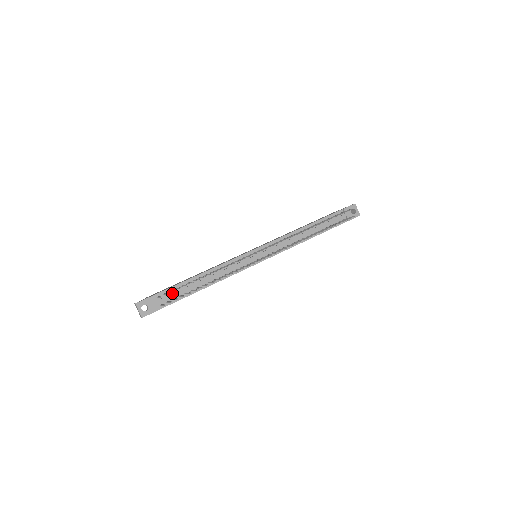
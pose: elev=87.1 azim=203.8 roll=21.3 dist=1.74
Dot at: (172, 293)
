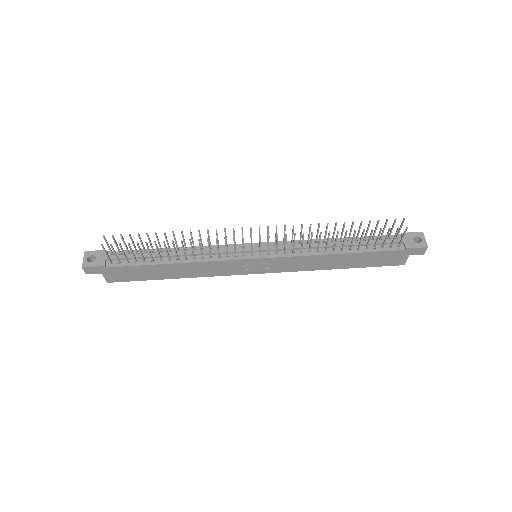
Dot at: (129, 254)
